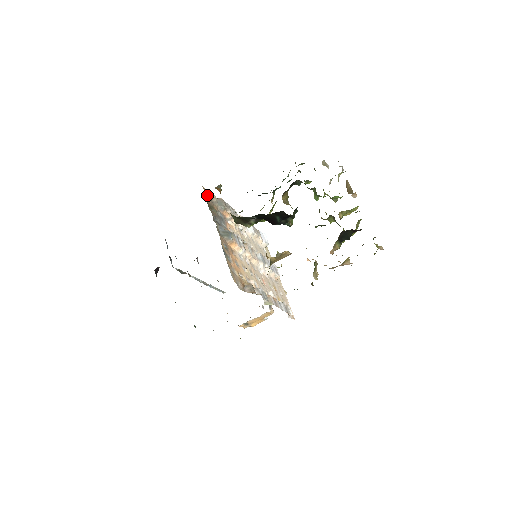
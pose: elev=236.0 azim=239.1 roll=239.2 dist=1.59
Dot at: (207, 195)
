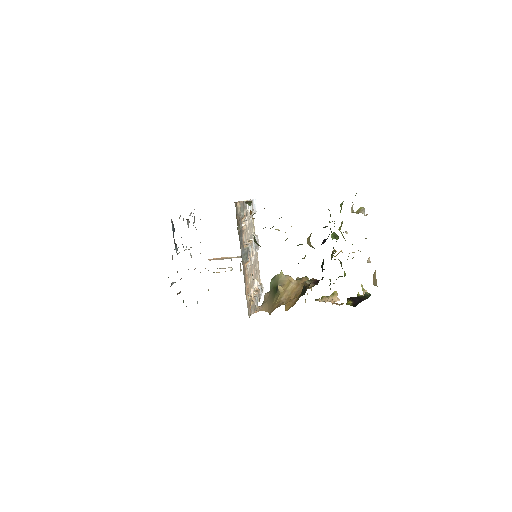
Dot at: (236, 209)
